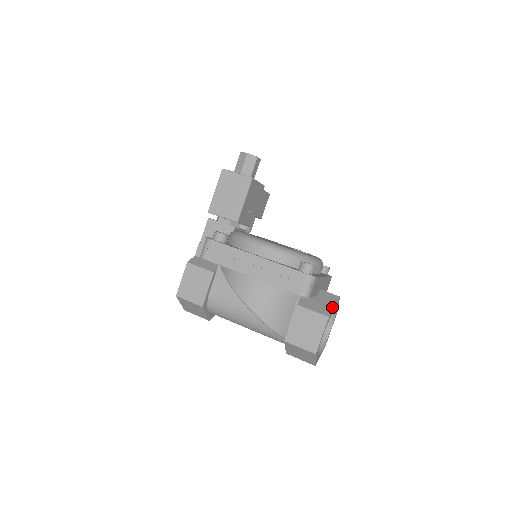
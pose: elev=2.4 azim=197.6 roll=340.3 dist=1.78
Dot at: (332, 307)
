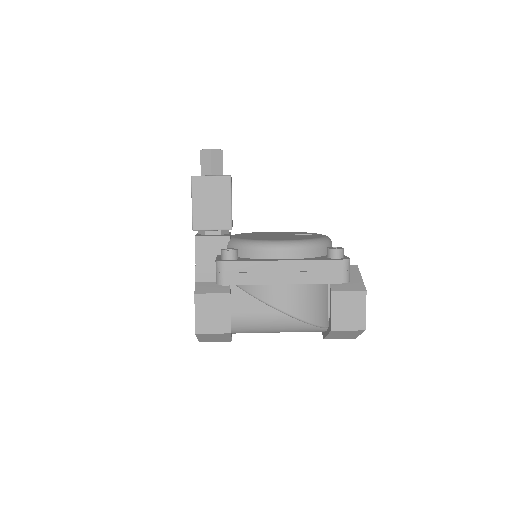
Dot at: (361, 279)
